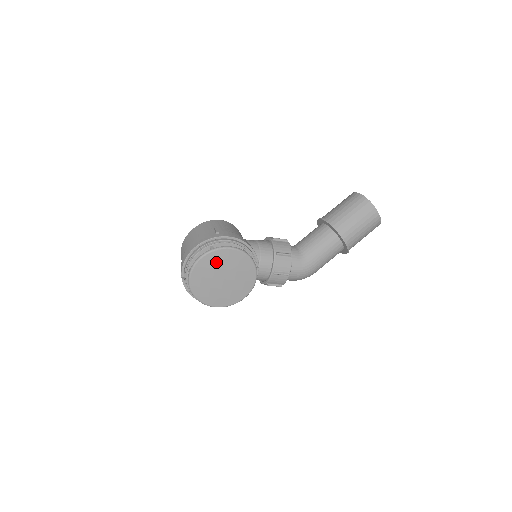
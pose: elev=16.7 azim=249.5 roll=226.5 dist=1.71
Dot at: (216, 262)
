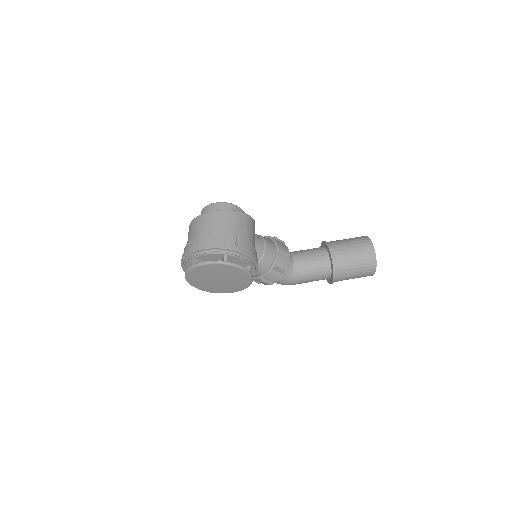
Dot at: (222, 270)
